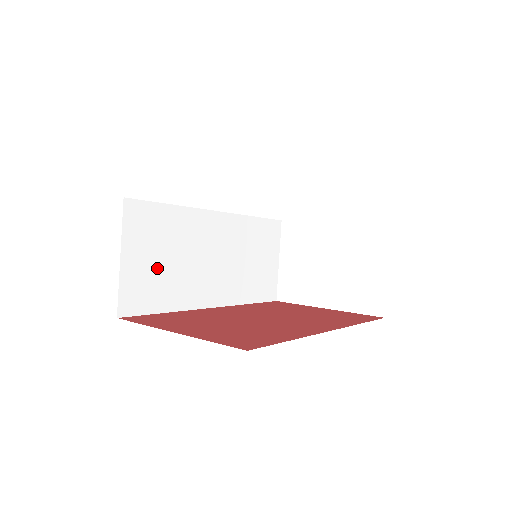
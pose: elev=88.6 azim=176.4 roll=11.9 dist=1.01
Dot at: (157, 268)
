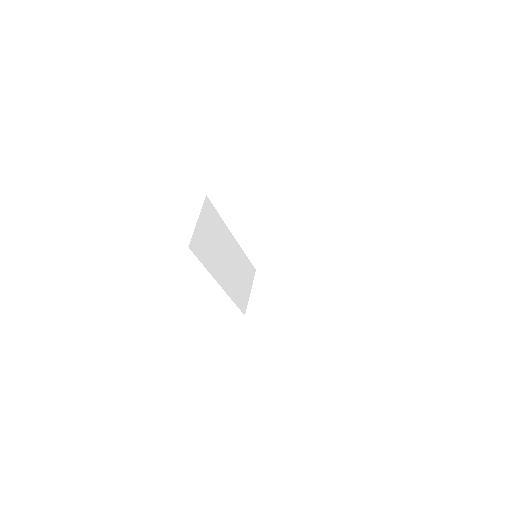
Dot at: (207, 239)
